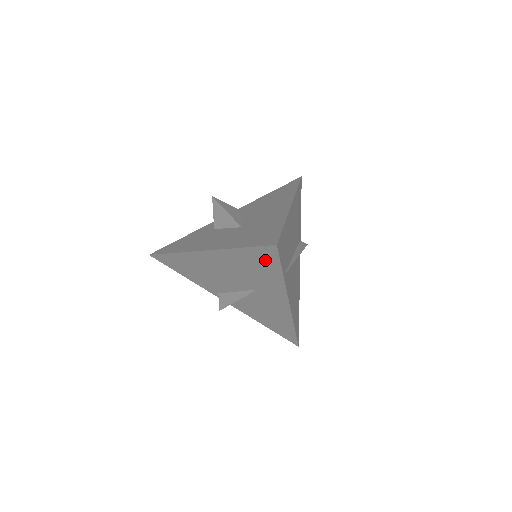
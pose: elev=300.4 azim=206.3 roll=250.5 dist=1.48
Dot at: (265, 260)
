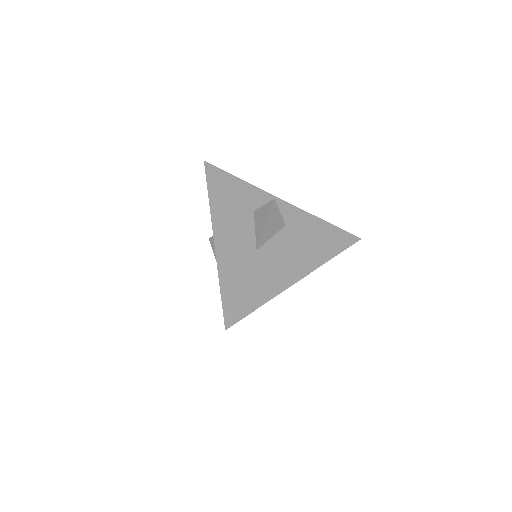
Dot at: occluded
